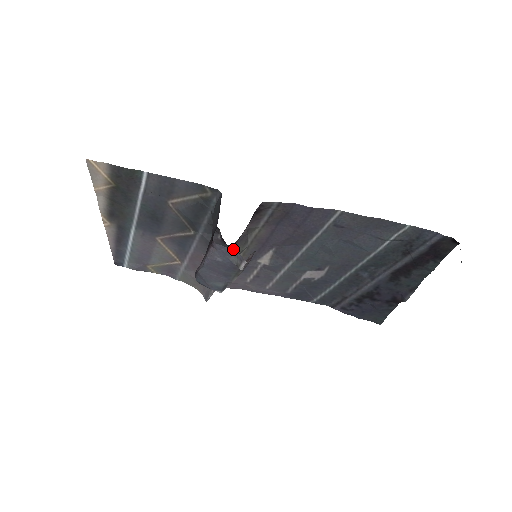
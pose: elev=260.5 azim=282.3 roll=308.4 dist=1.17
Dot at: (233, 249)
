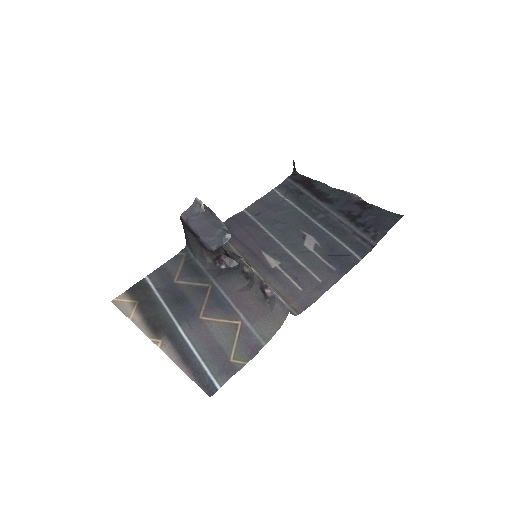
Dot at: (235, 260)
